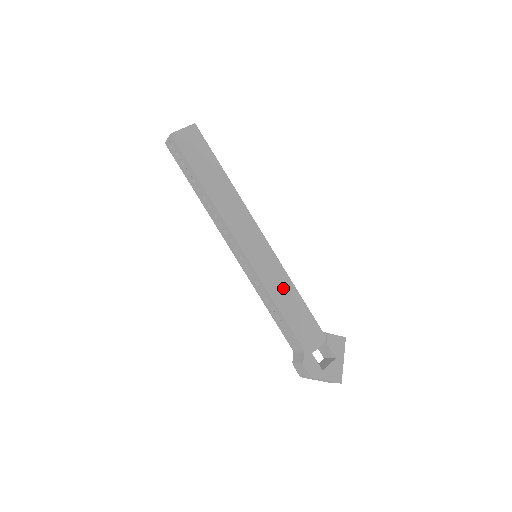
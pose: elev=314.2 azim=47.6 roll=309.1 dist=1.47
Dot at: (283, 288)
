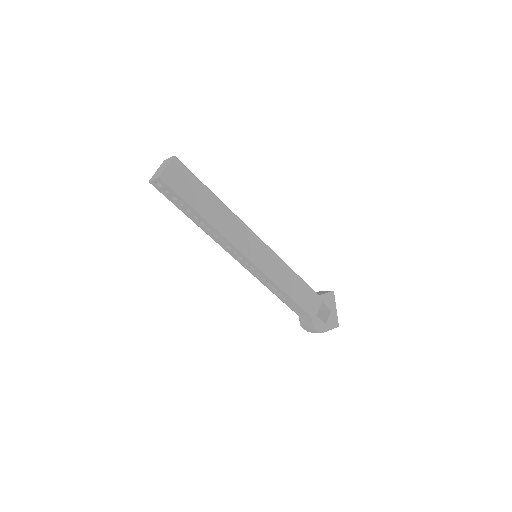
Dot at: (285, 275)
